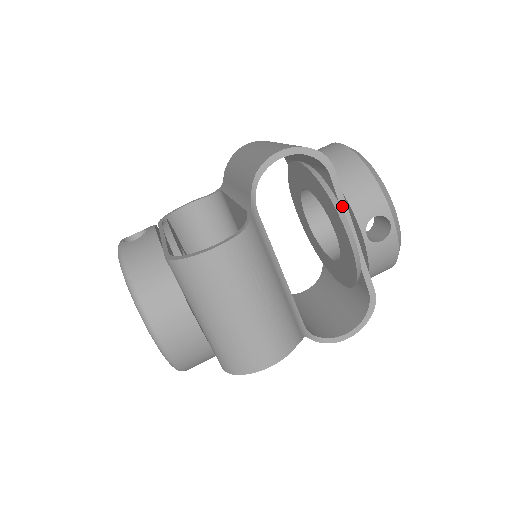
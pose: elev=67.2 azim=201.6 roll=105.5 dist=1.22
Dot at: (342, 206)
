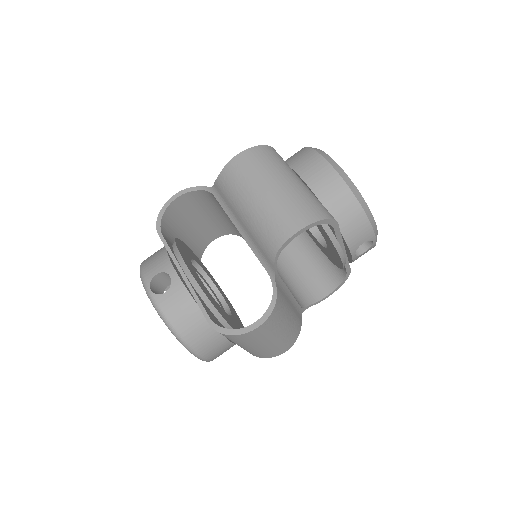
Dot at: (339, 240)
